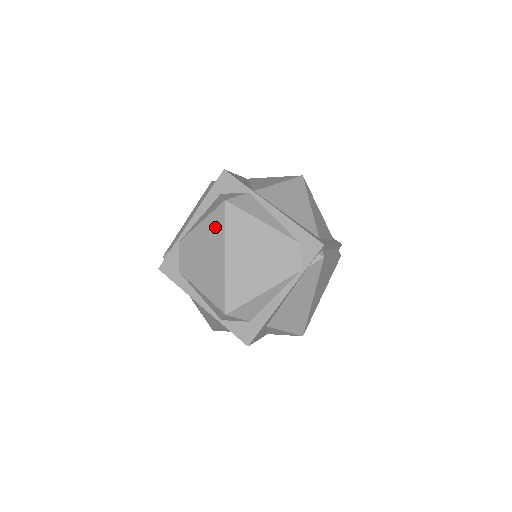
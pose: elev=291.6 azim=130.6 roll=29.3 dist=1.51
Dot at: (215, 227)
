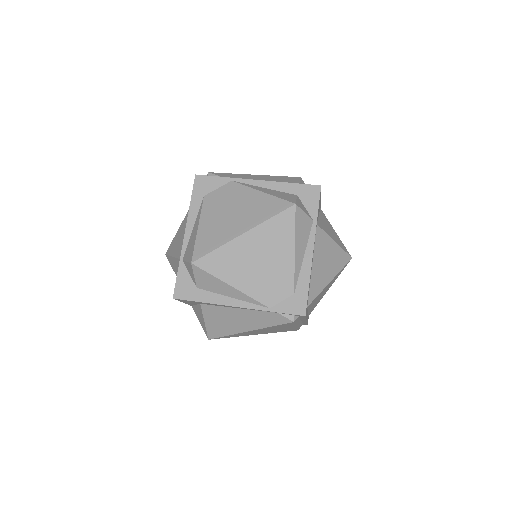
Dot at: (266, 208)
